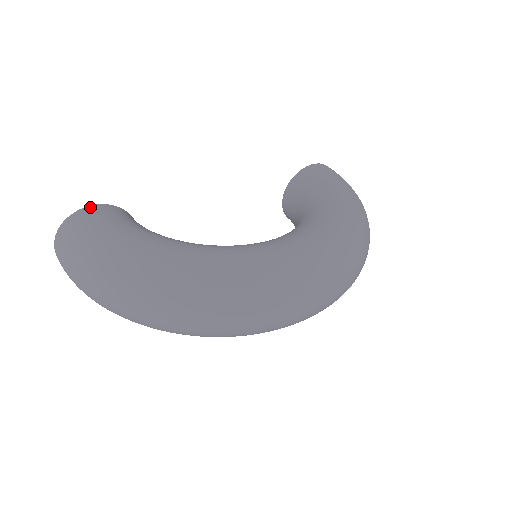
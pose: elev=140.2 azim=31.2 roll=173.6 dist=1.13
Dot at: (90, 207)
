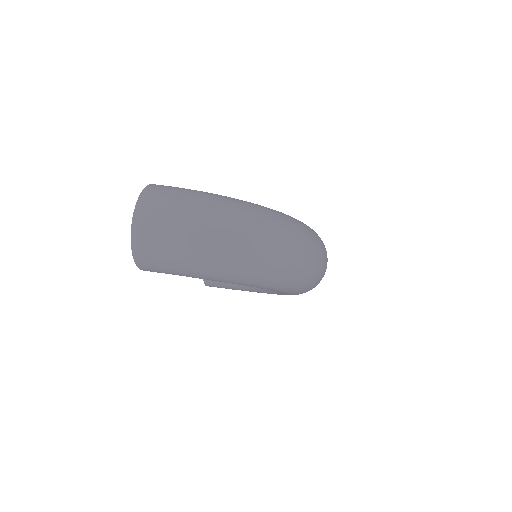
Dot at: occluded
